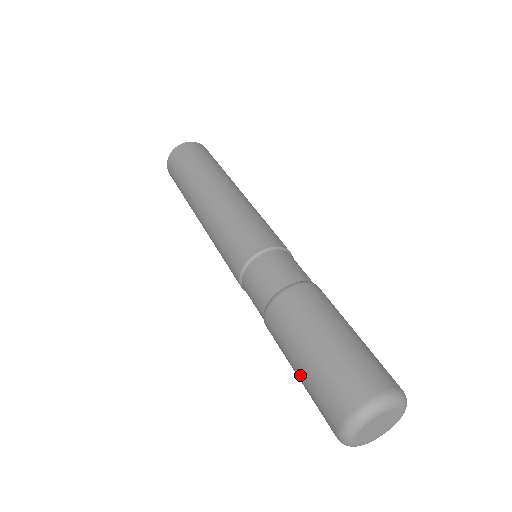
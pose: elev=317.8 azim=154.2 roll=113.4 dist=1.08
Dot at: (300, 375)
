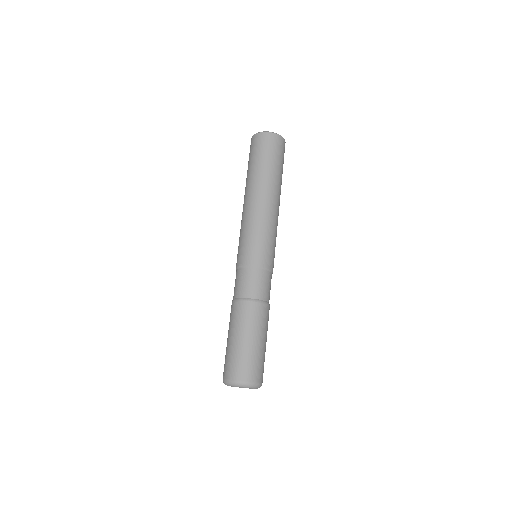
Dot at: occluded
